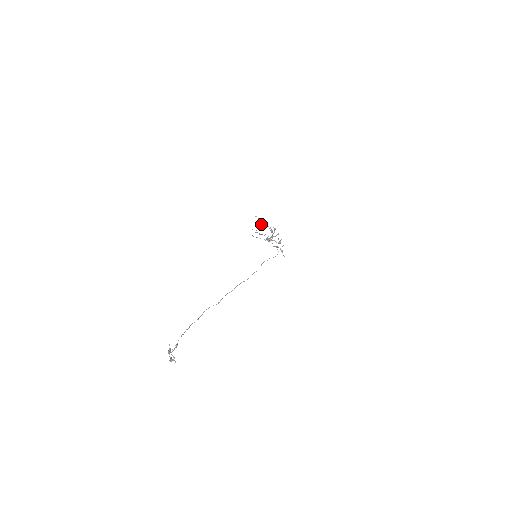
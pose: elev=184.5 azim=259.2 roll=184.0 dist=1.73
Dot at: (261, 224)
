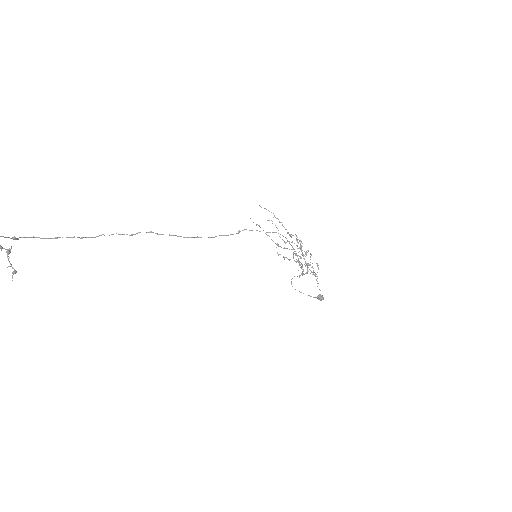
Dot at: (282, 239)
